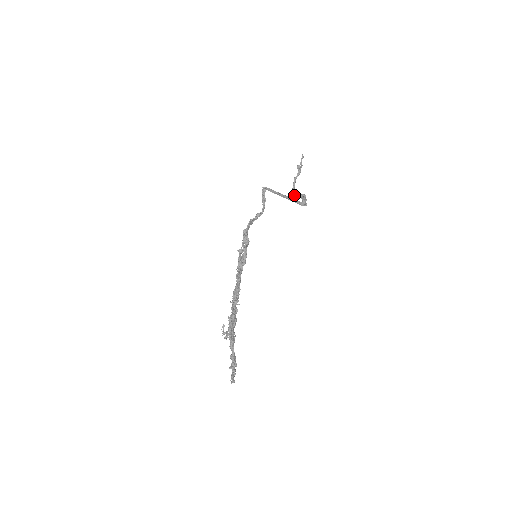
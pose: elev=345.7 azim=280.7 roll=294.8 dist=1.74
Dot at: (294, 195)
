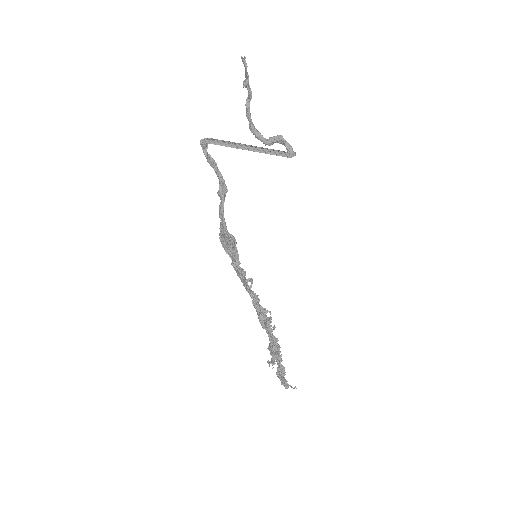
Dot at: (267, 142)
